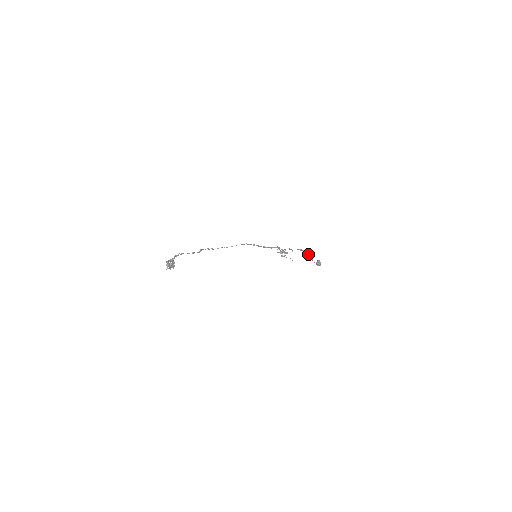
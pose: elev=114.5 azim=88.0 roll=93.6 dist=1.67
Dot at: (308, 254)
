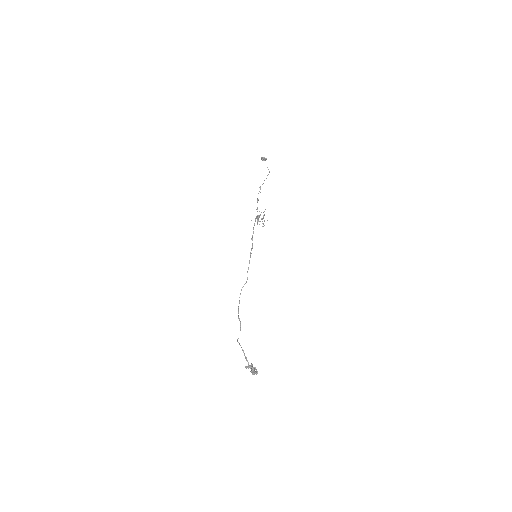
Dot at: (264, 180)
